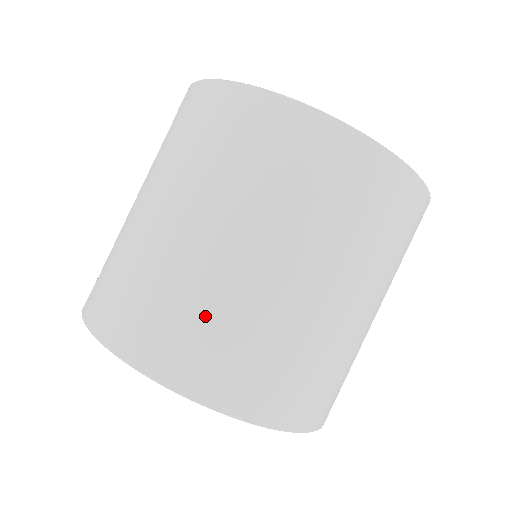
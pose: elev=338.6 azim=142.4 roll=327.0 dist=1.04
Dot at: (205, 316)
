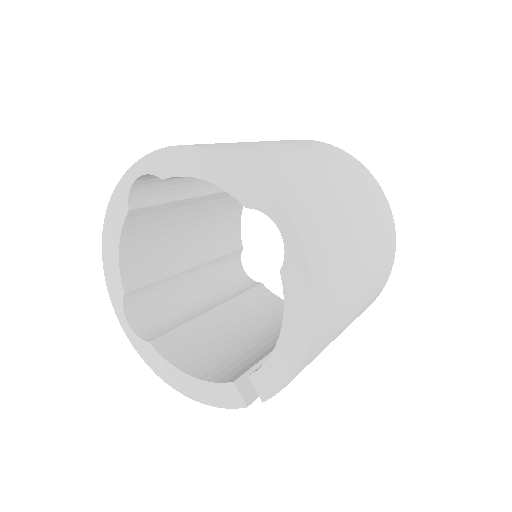
Dot at: (238, 145)
